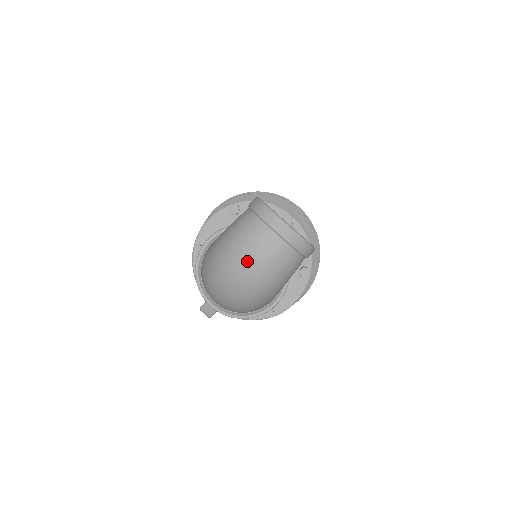
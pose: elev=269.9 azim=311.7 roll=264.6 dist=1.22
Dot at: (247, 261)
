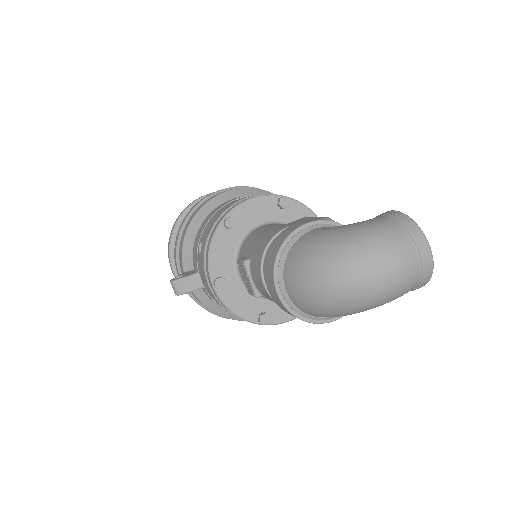
Dot at: (382, 268)
